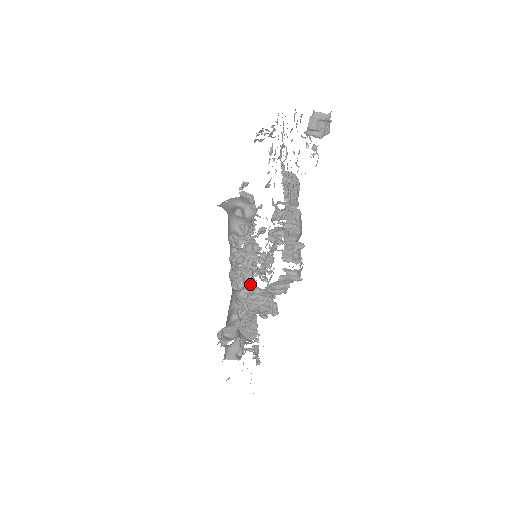
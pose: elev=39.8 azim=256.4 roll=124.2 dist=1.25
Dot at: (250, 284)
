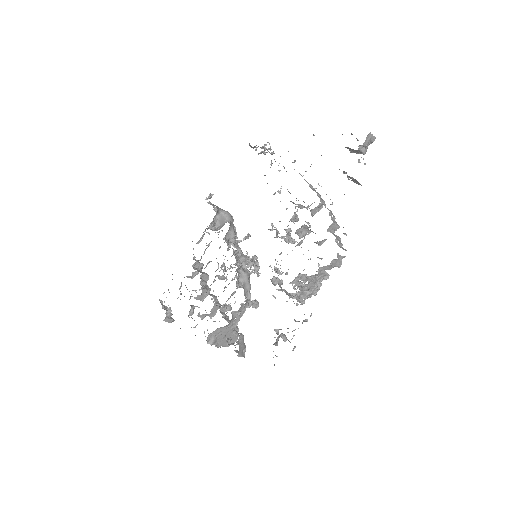
Dot at: (248, 283)
